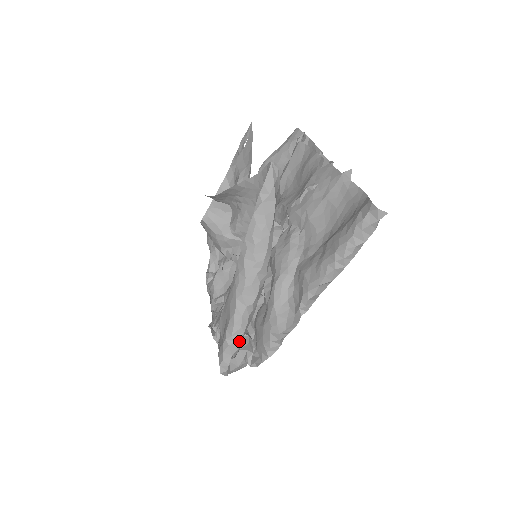
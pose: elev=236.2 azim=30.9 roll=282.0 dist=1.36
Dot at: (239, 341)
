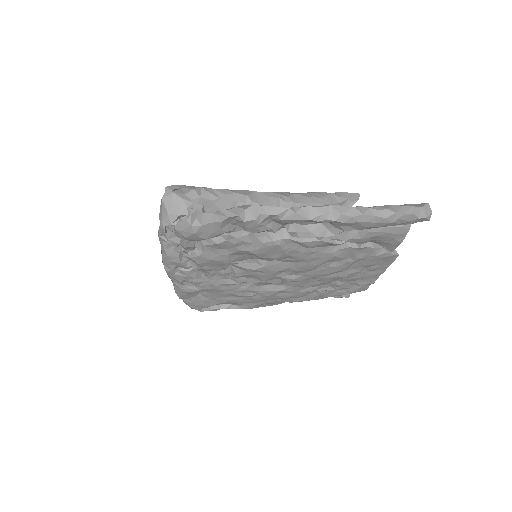
Dot at: (209, 197)
